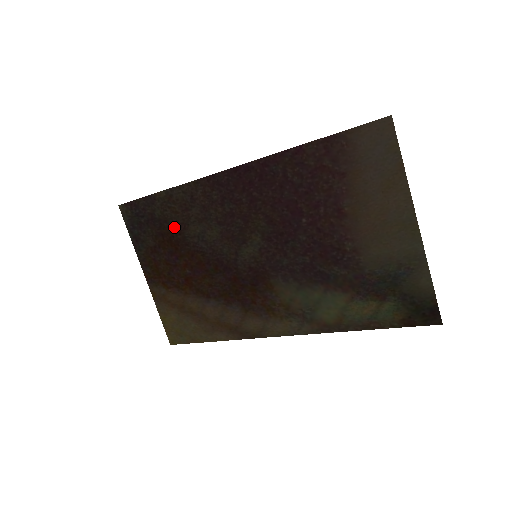
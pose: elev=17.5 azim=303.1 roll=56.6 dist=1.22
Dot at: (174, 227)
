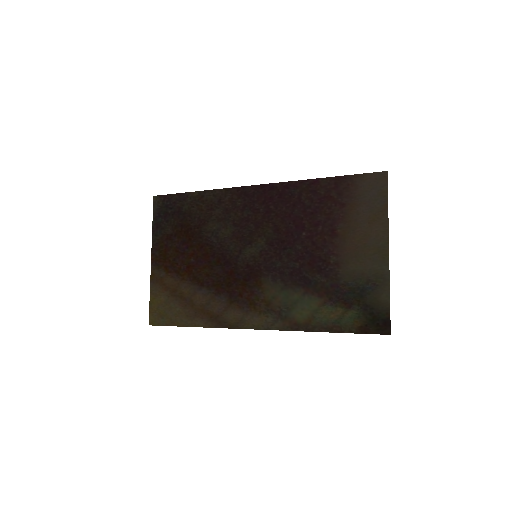
Dot at: (195, 221)
